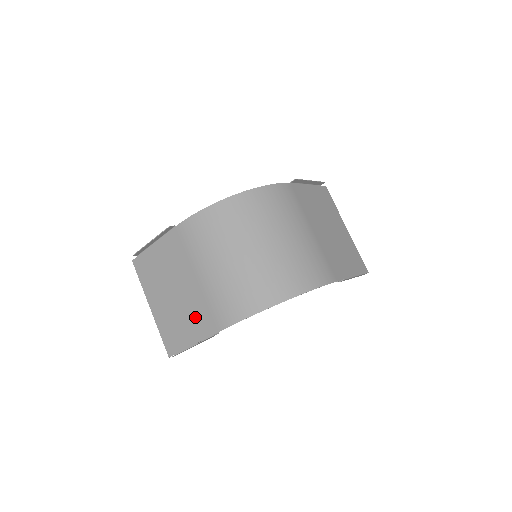
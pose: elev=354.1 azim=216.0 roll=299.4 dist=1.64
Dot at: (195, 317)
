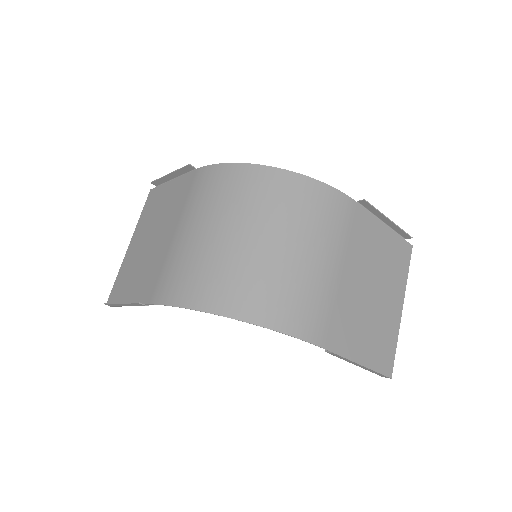
Dot at: (145, 275)
